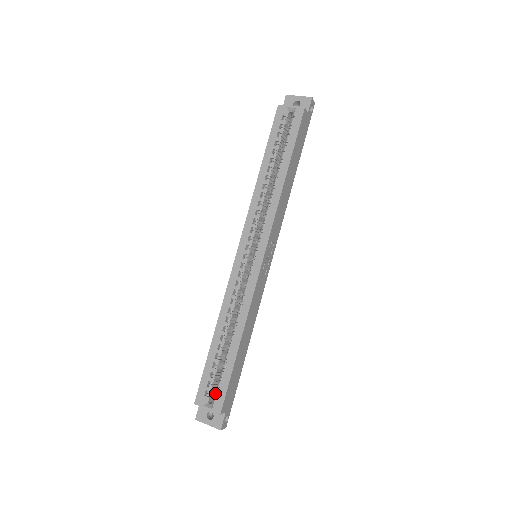
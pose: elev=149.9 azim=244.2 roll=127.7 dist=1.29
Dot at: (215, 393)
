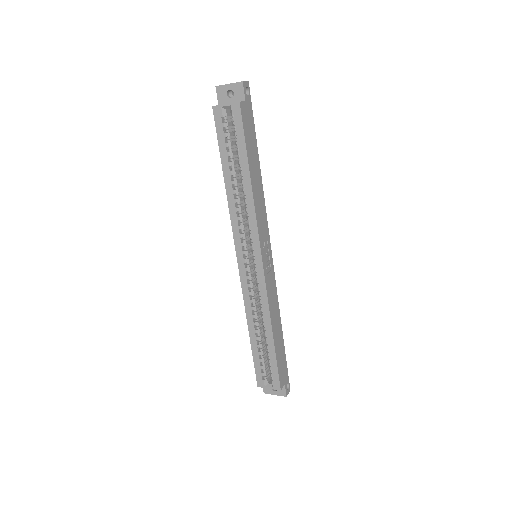
Dot at: occluded
